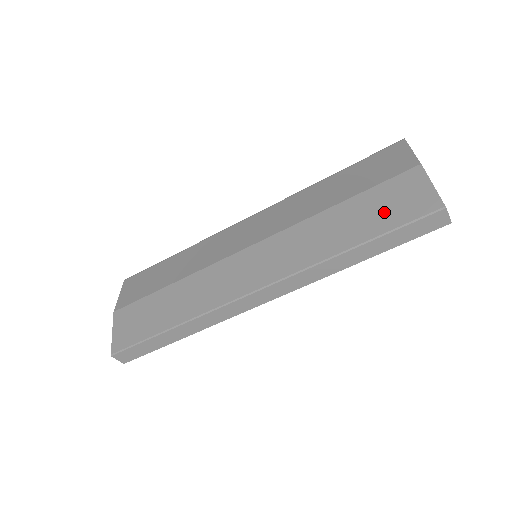
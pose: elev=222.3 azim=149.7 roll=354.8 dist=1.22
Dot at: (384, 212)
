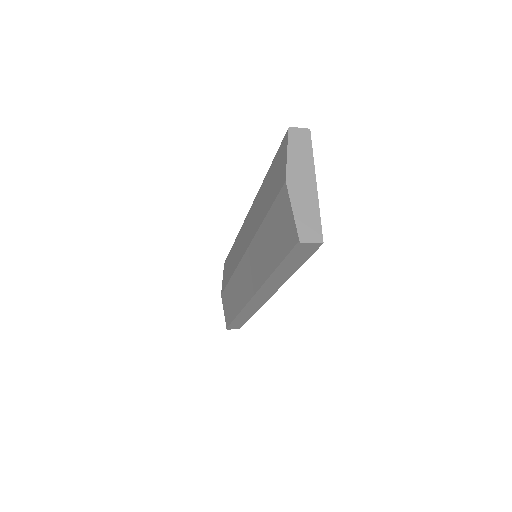
Dot at: (278, 238)
